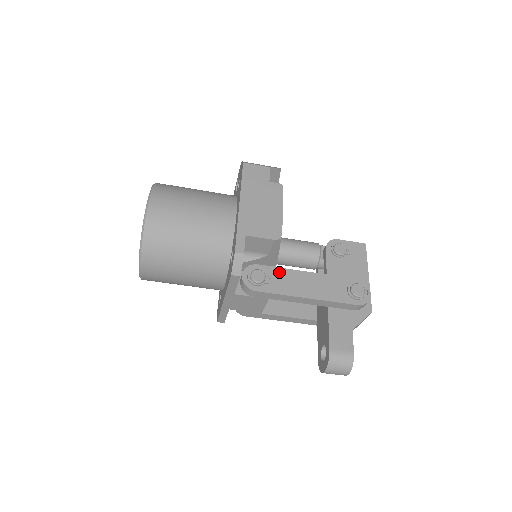
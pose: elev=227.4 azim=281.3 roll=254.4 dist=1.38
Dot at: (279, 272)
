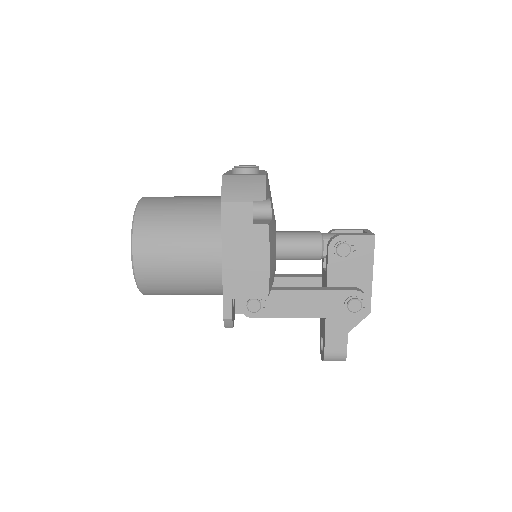
Dot at: (275, 296)
